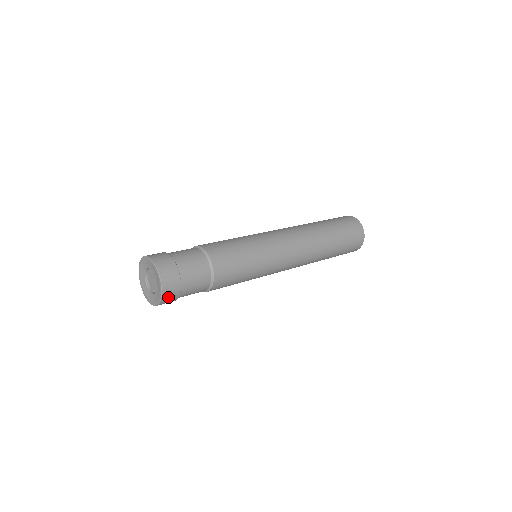
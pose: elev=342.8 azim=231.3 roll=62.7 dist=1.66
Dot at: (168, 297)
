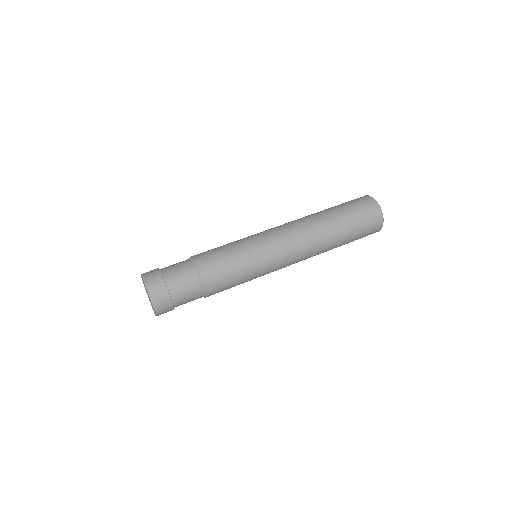
Dot at: (162, 312)
